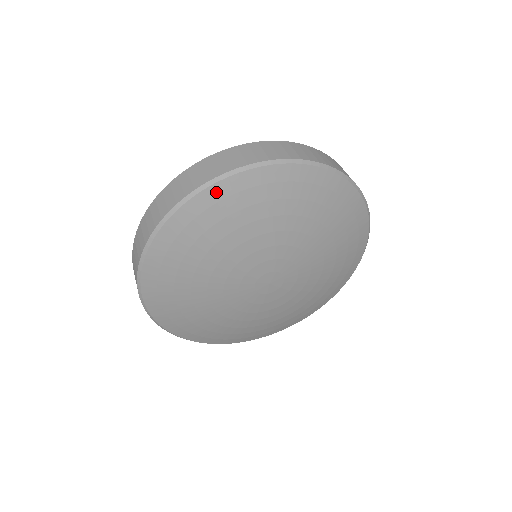
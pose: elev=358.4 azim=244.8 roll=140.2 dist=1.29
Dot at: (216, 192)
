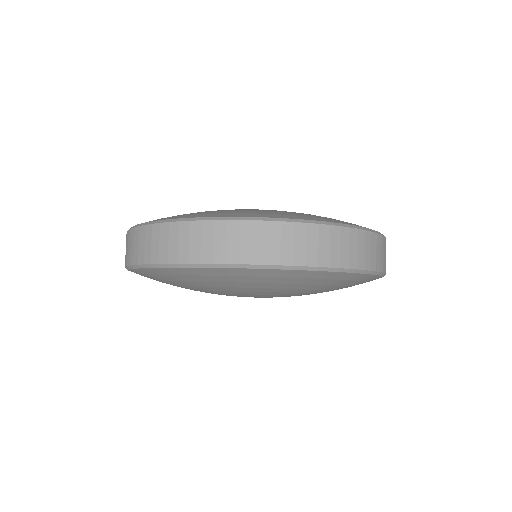
Dot at: (211, 271)
